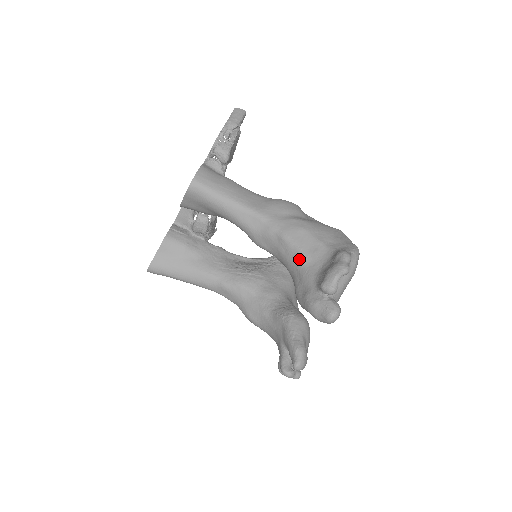
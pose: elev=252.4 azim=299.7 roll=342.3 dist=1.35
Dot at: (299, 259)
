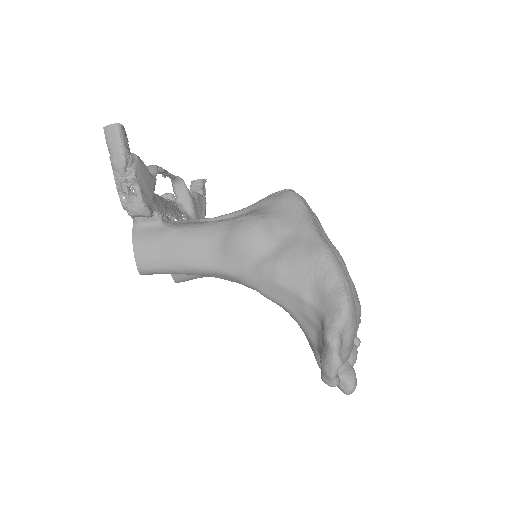
Dot at: occluded
